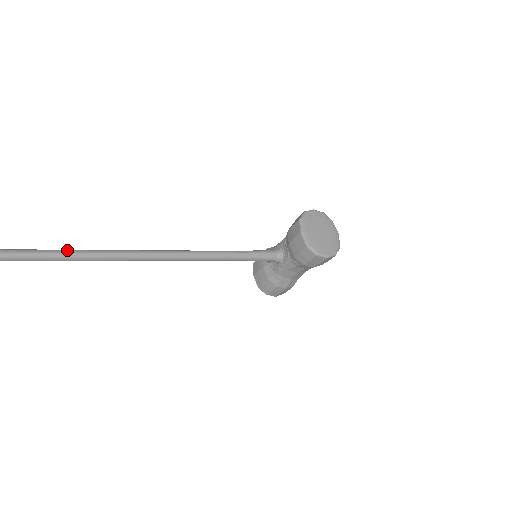
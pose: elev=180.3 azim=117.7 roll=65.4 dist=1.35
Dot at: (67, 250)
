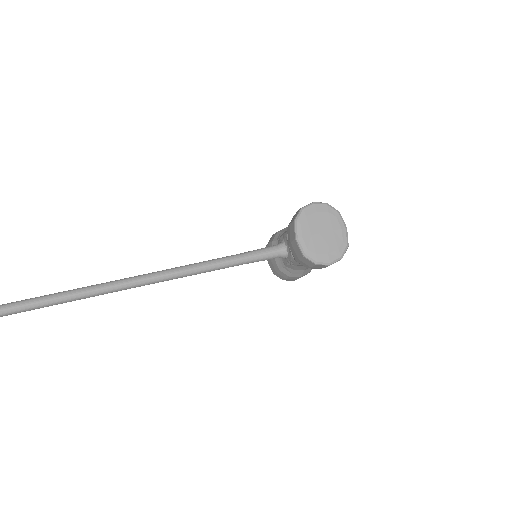
Dot at: (44, 297)
